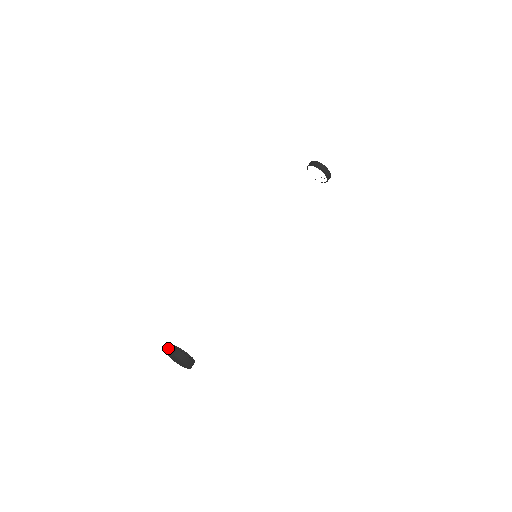
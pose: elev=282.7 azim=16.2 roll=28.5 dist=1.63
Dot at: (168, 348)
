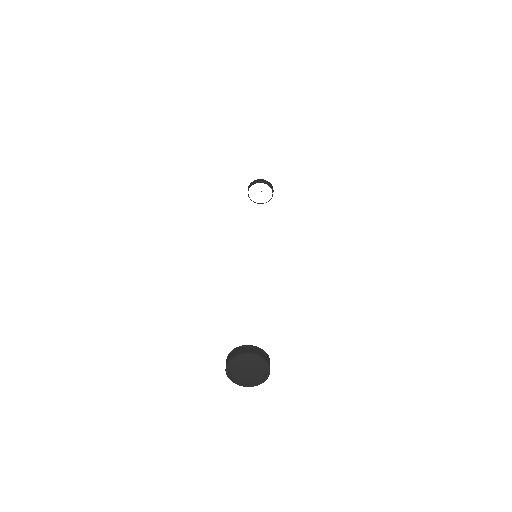
Dot at: occluded
